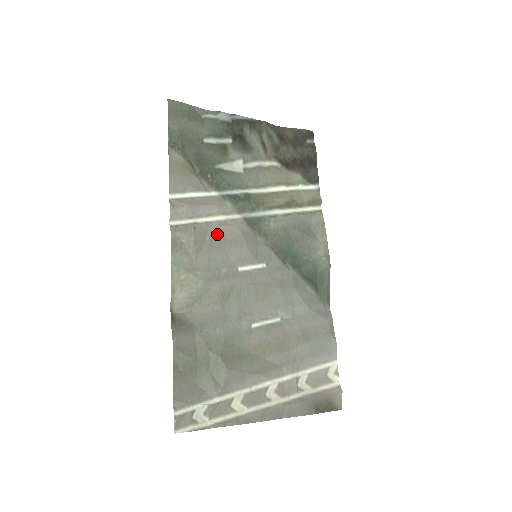
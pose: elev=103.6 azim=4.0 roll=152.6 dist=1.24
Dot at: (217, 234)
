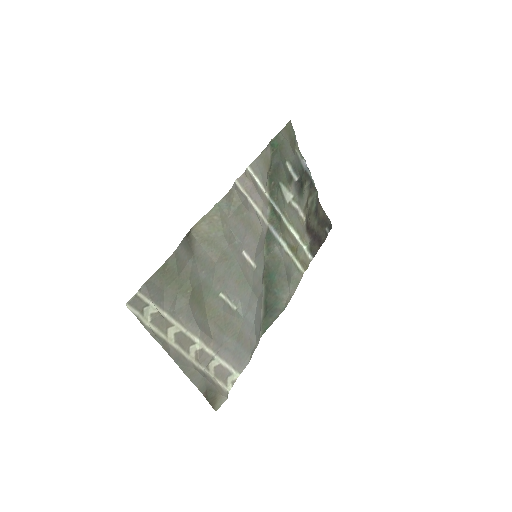
Dot at: (251, 218)
